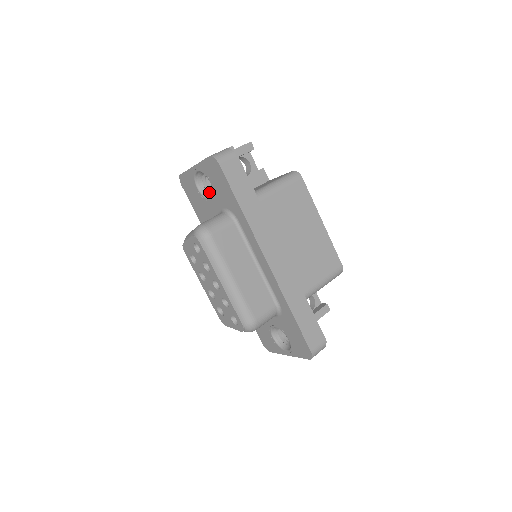
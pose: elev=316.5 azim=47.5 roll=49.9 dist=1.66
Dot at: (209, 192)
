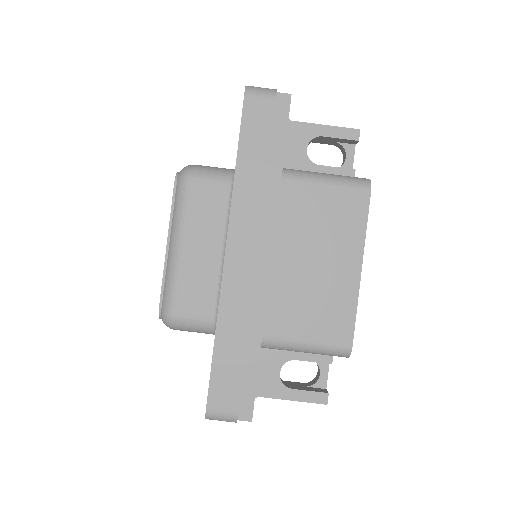
Dot at: occluded
